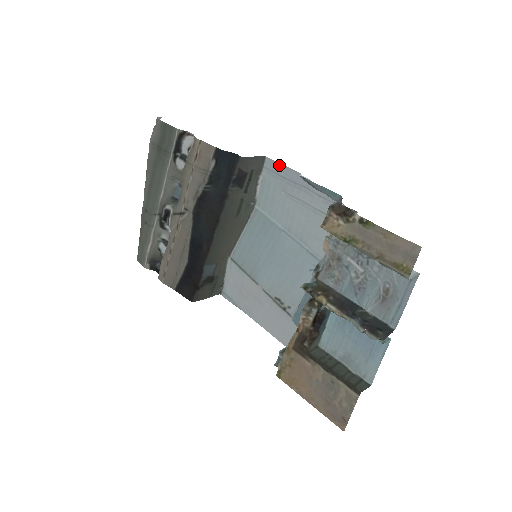
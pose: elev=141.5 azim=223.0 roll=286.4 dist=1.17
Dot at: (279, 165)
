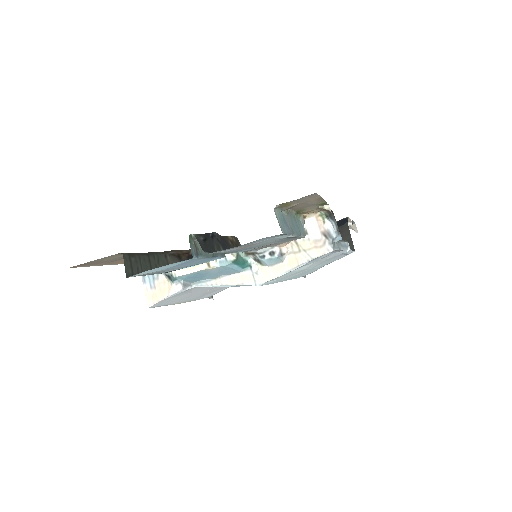
Dot at: occluded
